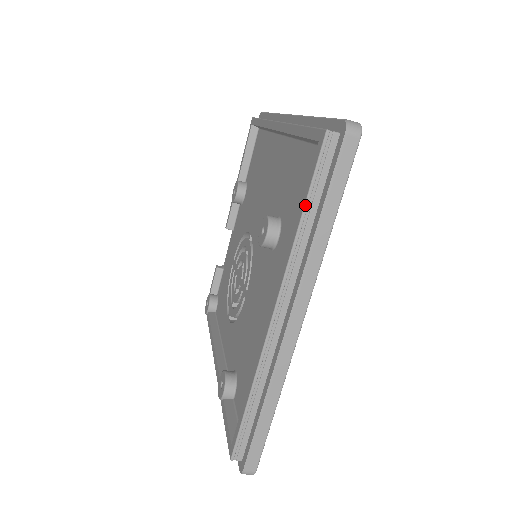
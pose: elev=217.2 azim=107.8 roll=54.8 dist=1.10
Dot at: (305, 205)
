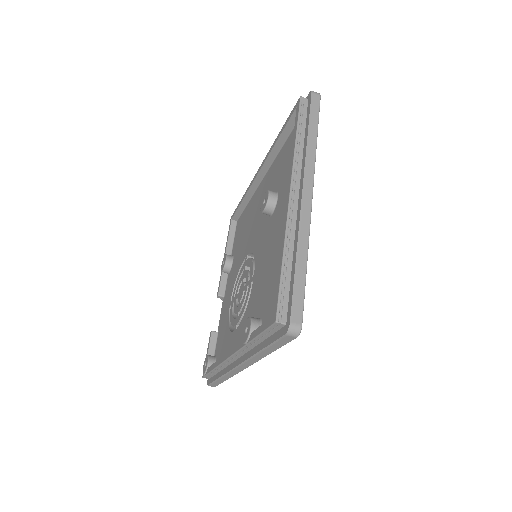
Dot at: (297, 130)
